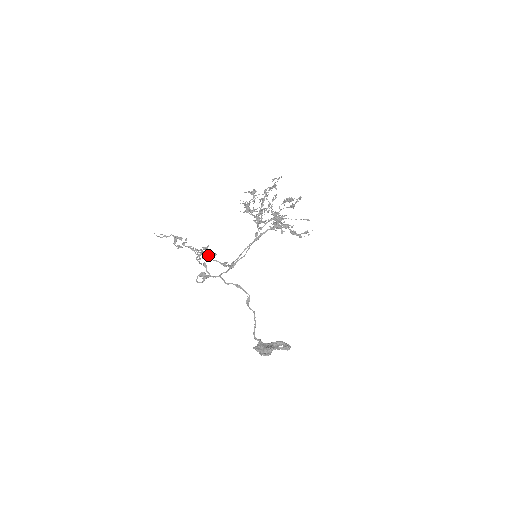
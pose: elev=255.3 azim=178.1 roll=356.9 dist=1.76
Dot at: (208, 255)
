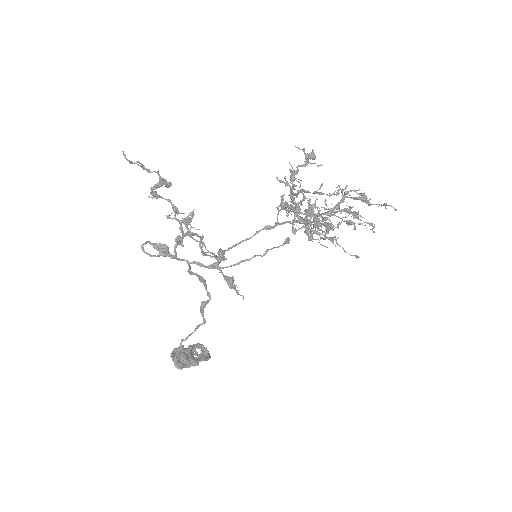
Dot at: occluded
